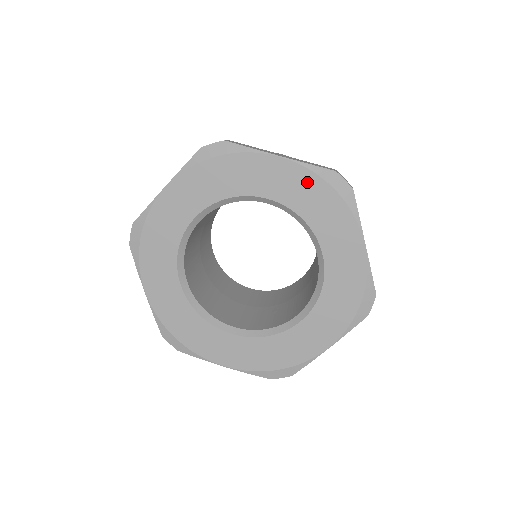
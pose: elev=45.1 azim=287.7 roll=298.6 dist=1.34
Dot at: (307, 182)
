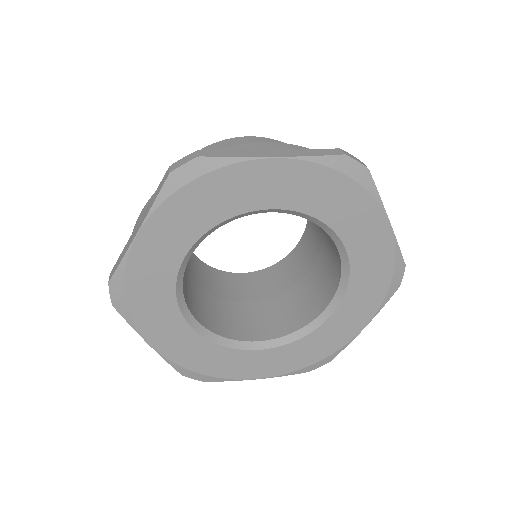
Dot at: (383, 259)
